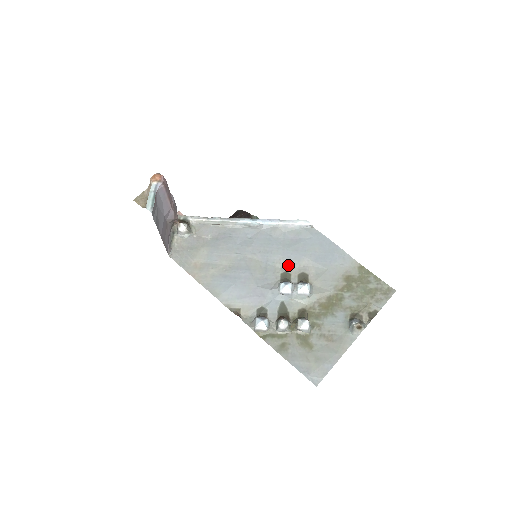
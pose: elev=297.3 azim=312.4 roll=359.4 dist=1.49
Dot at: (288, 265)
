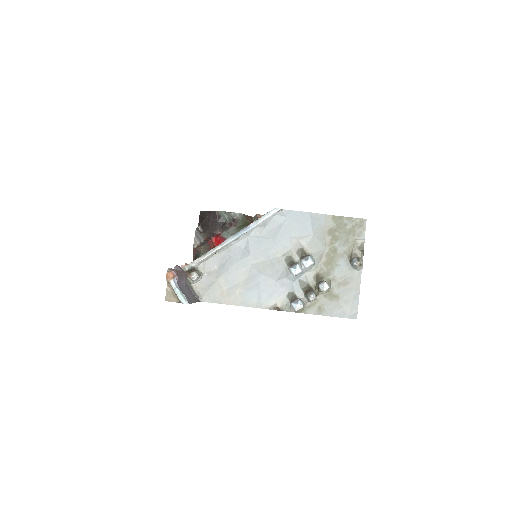
Dot at: (285, 250)
